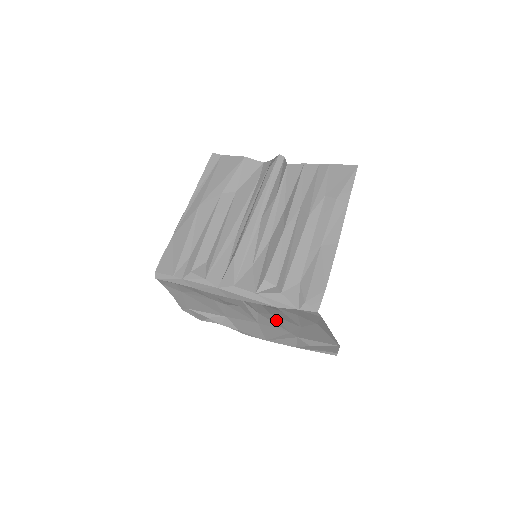
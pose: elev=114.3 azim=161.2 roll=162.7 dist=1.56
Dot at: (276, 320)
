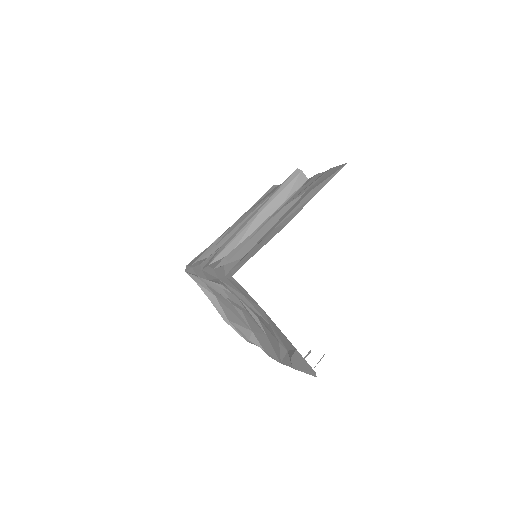
Dot at: (264, 323)
